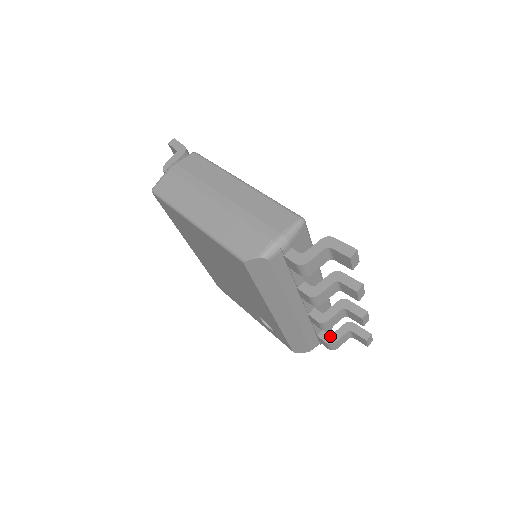
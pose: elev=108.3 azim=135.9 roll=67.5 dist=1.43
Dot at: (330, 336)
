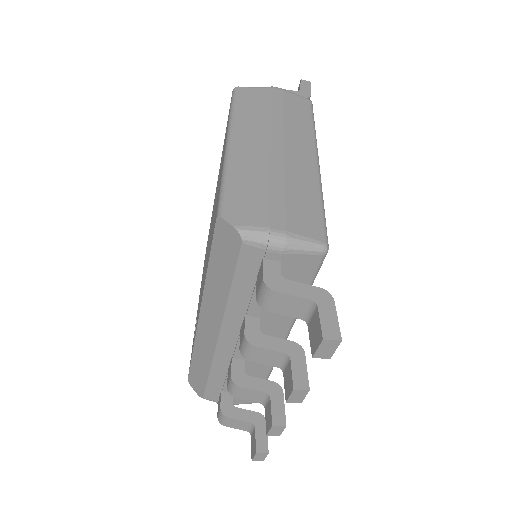
Dot at: (232, 406)
